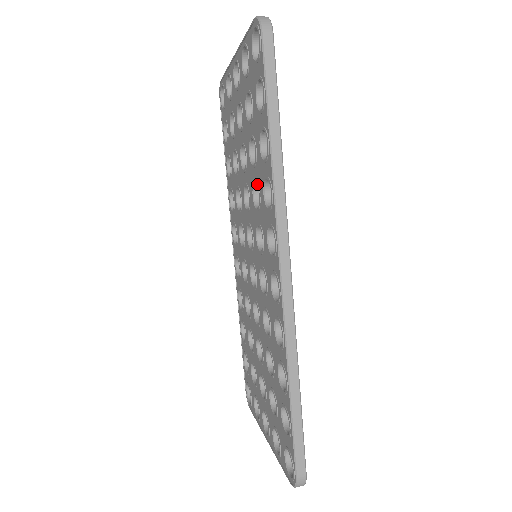
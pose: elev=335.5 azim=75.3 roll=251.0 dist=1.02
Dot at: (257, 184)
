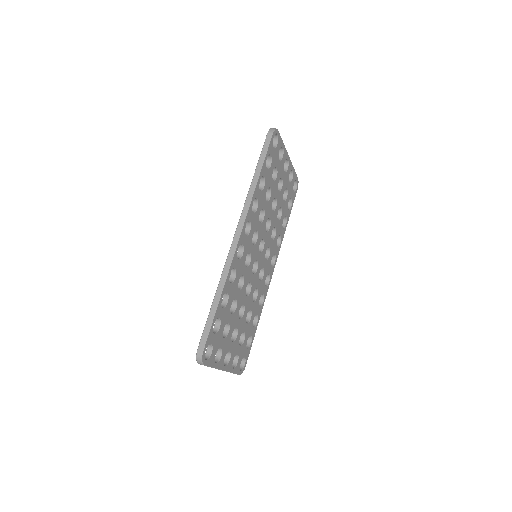
Dot at: occluded
